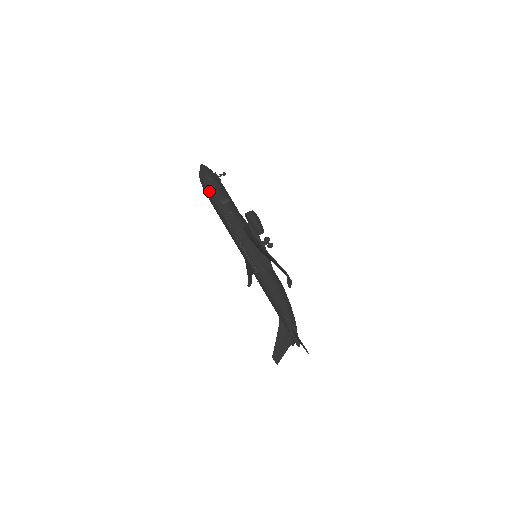
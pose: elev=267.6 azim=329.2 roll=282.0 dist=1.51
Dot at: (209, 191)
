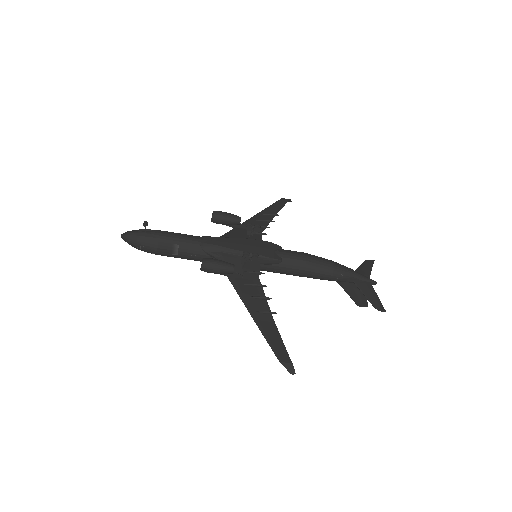
Dot at: occluded
